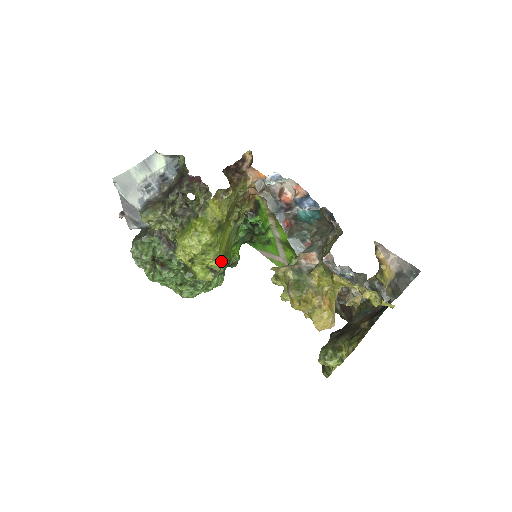
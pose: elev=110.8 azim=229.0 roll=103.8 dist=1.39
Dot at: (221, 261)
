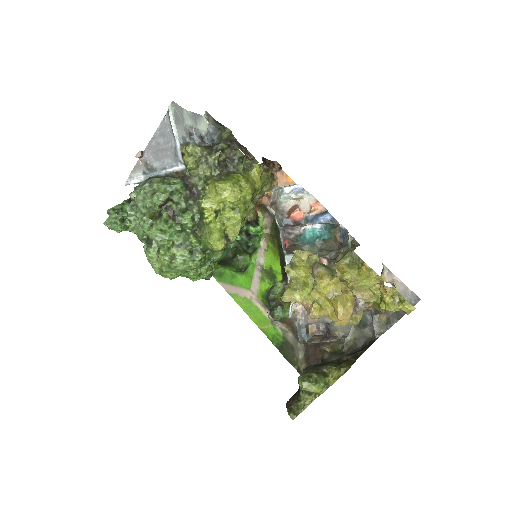
Dot at: occluded
